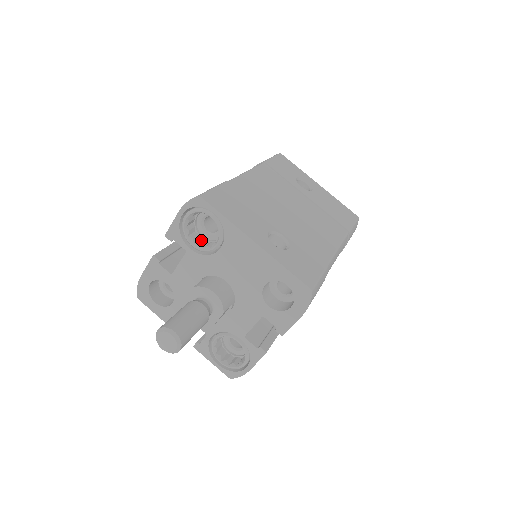
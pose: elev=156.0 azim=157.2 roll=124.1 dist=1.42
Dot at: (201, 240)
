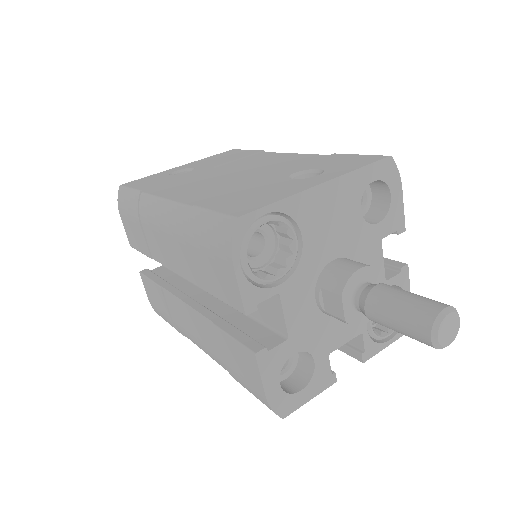
Dot at: (268, 269)
